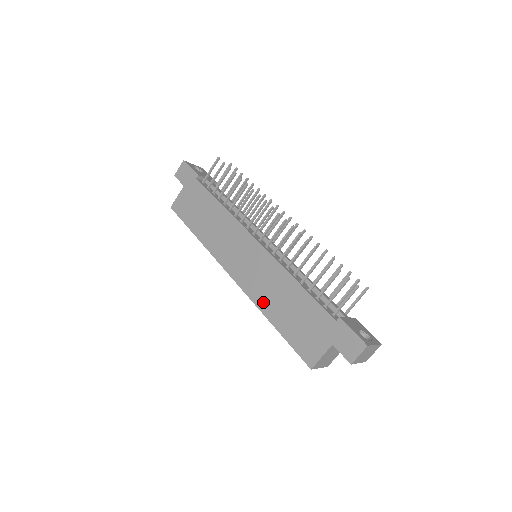
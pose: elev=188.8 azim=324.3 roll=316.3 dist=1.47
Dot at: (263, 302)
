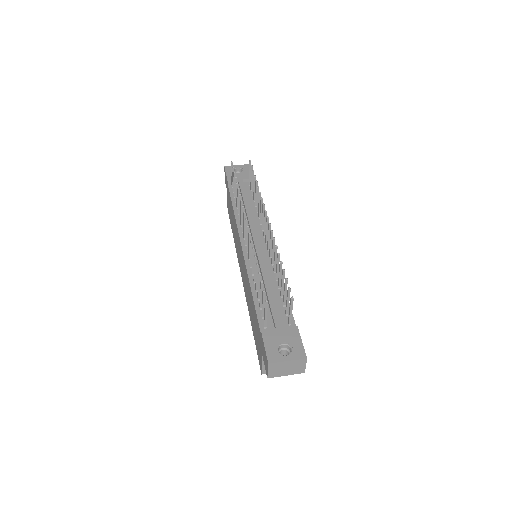
Dot at: (248, 304)
